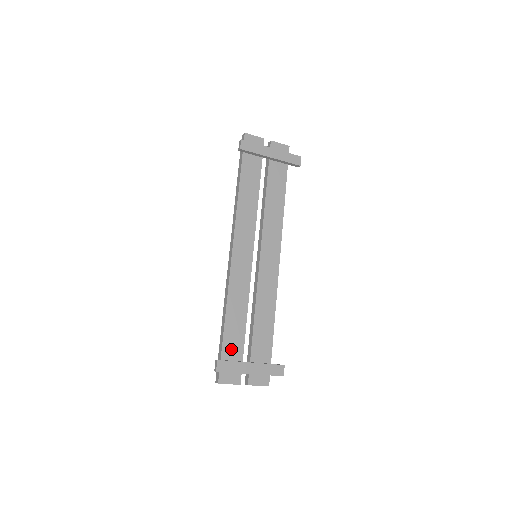
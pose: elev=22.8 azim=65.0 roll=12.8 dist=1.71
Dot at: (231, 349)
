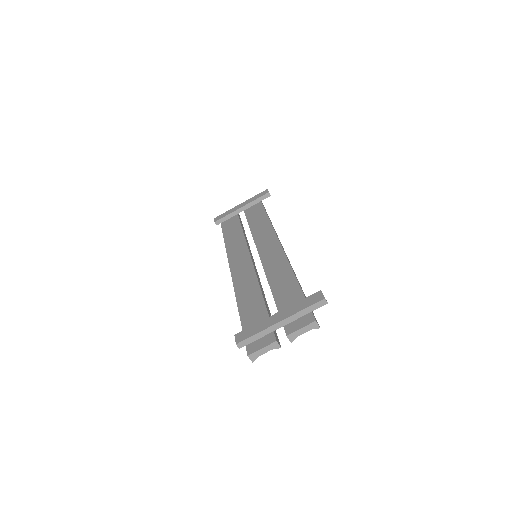
Dot at: (253, 322)
